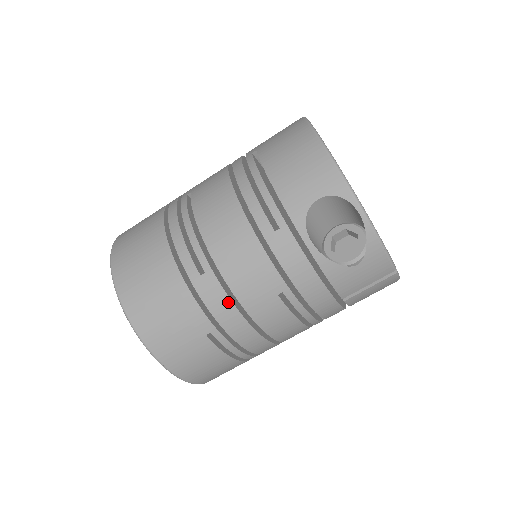
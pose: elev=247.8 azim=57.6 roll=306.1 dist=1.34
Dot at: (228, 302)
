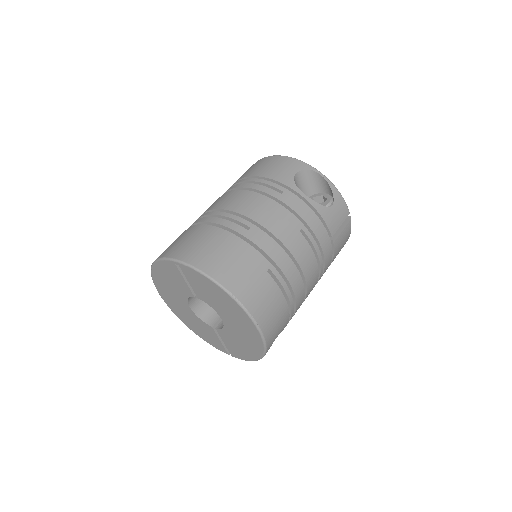
Dot at: (273, 242)
